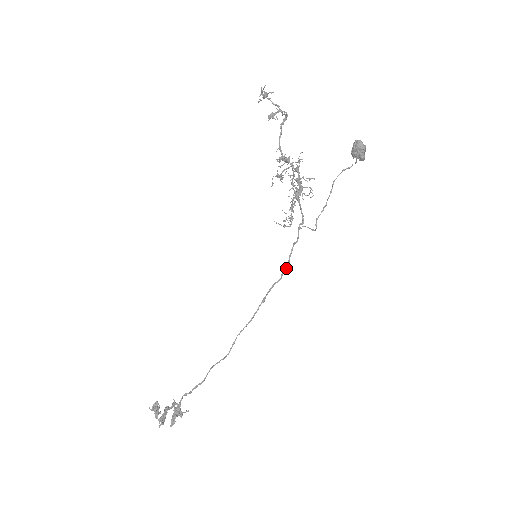
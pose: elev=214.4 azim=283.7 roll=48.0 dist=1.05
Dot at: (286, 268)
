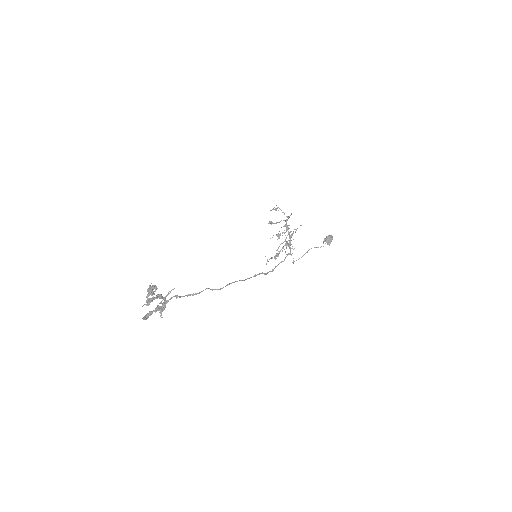
Dot at: (271, 271)
